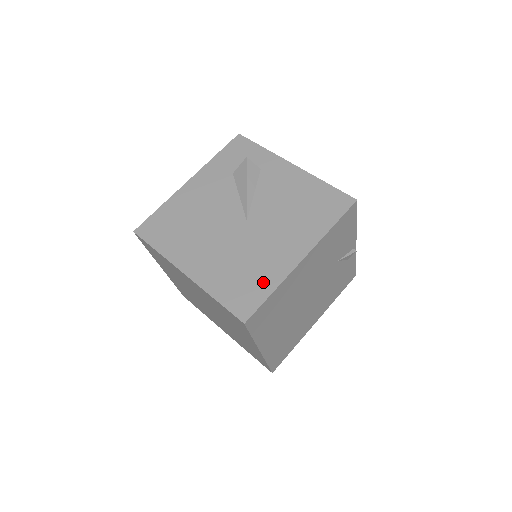
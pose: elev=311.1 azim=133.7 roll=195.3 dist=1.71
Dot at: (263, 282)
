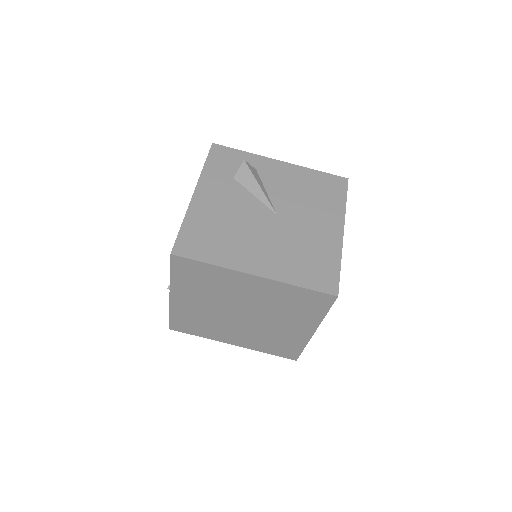
Dot at: (328, 259)
